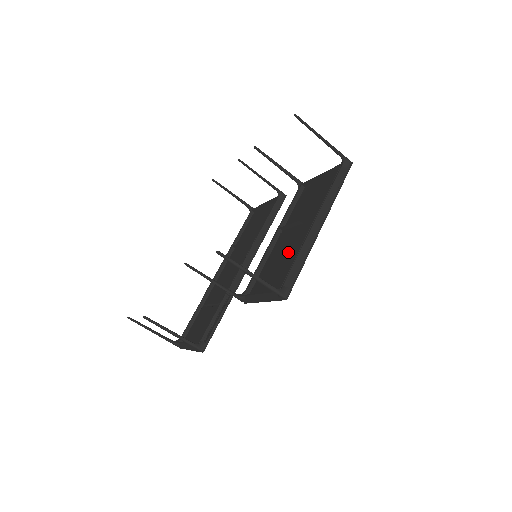
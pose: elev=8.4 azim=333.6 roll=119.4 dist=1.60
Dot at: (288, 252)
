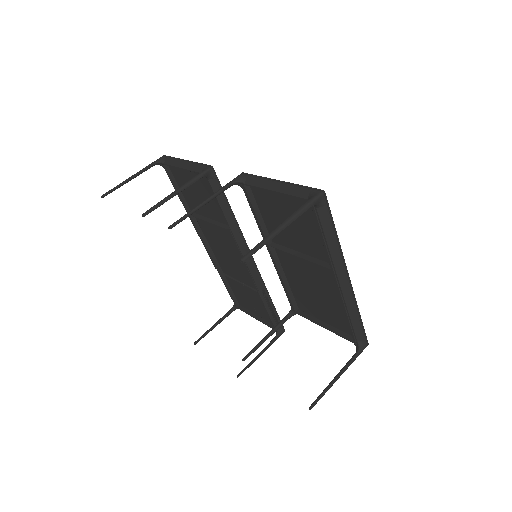
Dot at: (318, 288)
